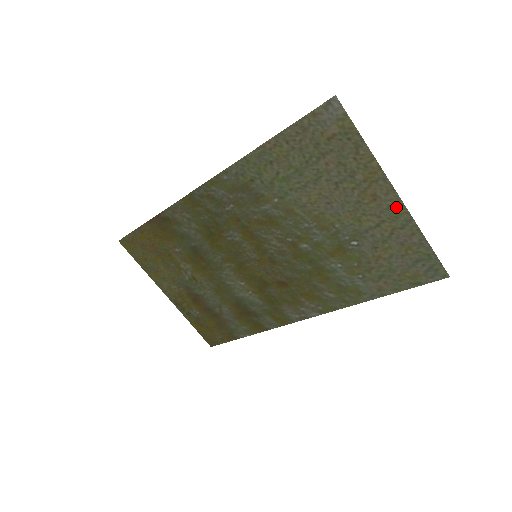
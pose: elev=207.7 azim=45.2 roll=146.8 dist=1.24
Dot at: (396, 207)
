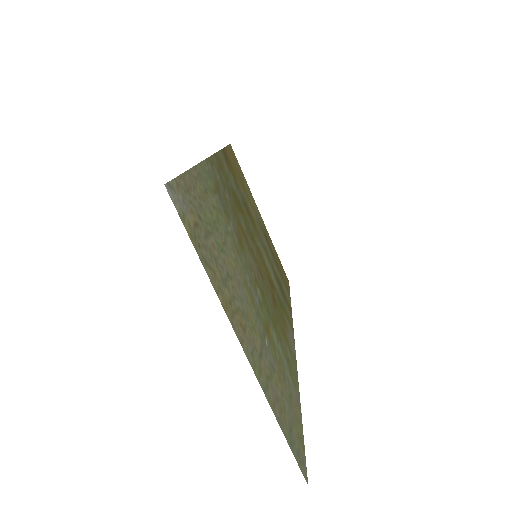
Dot at: (253, 362)
